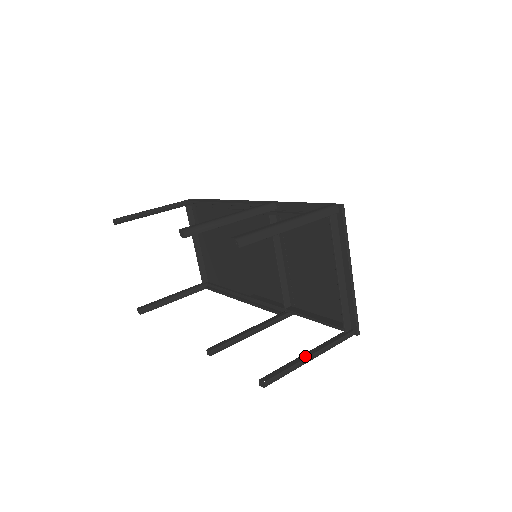
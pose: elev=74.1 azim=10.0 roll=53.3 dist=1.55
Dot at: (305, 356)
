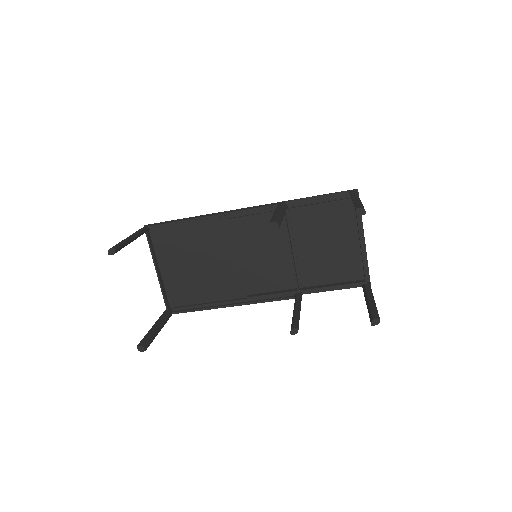
Dot at: (372, 301)
